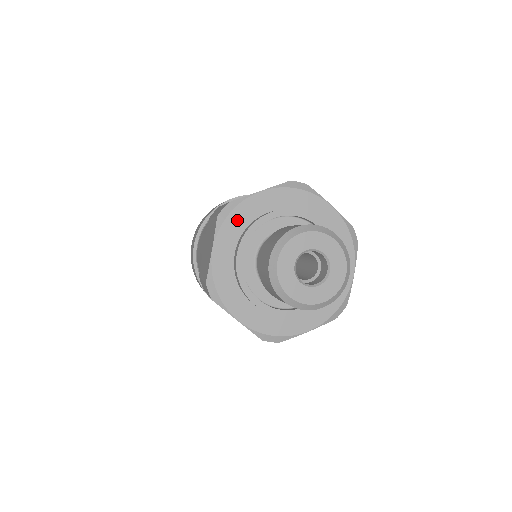
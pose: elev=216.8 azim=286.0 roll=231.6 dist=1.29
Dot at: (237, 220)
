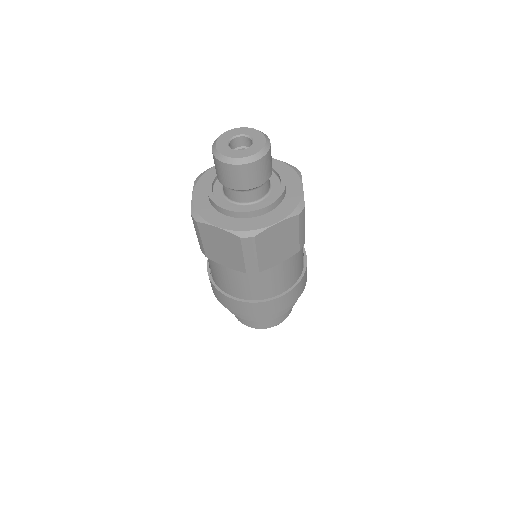
Dot at: (207, 178)
